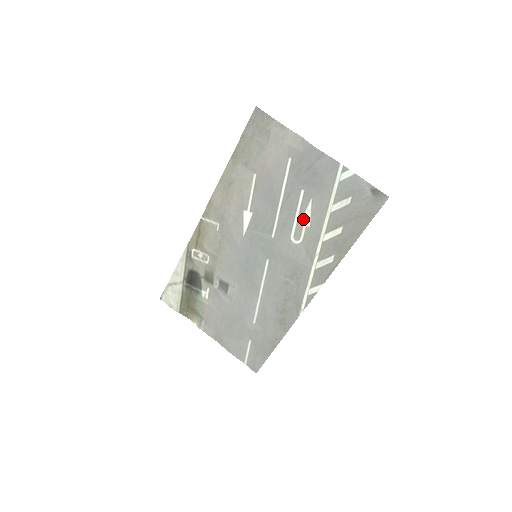
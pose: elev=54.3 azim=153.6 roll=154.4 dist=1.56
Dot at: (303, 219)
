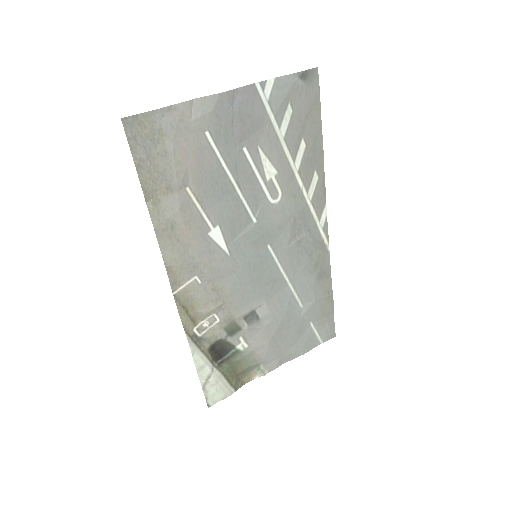
Dot at: (266, 173)
